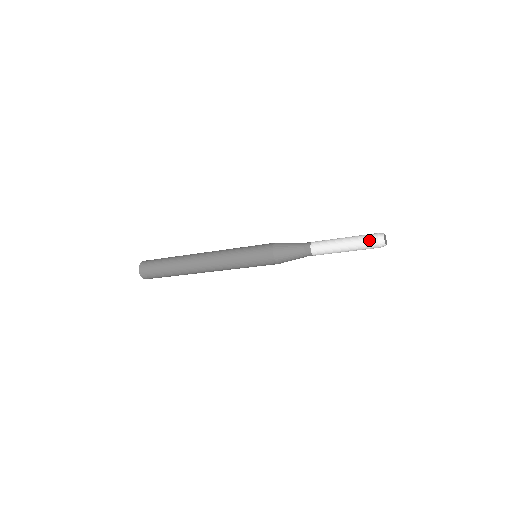
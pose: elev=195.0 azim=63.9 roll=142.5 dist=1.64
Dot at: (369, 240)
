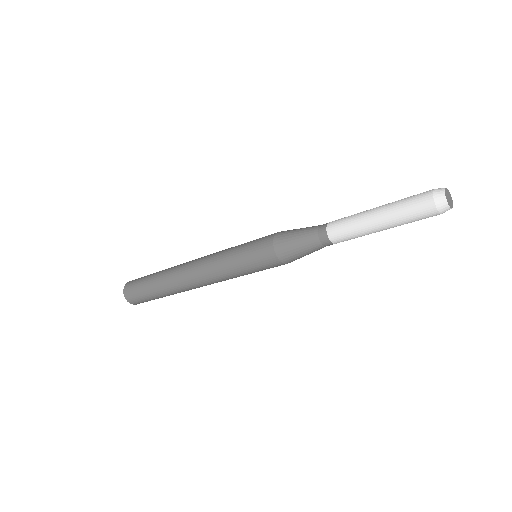
Dot at: (418, 194)
